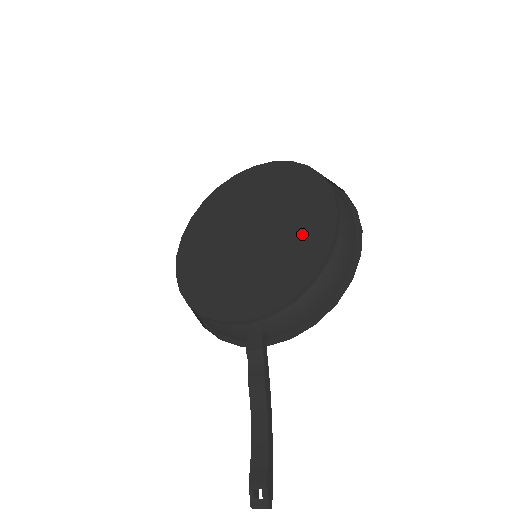
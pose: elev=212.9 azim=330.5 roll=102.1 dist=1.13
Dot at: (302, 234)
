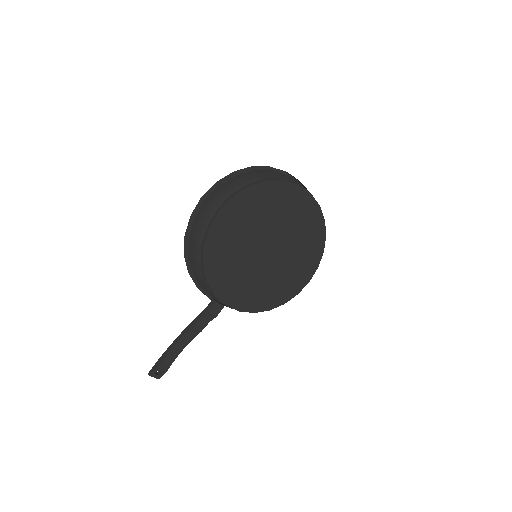
Dot at: (288, 280)
